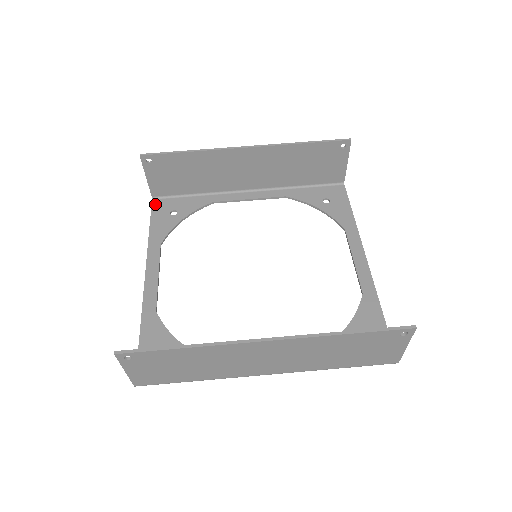
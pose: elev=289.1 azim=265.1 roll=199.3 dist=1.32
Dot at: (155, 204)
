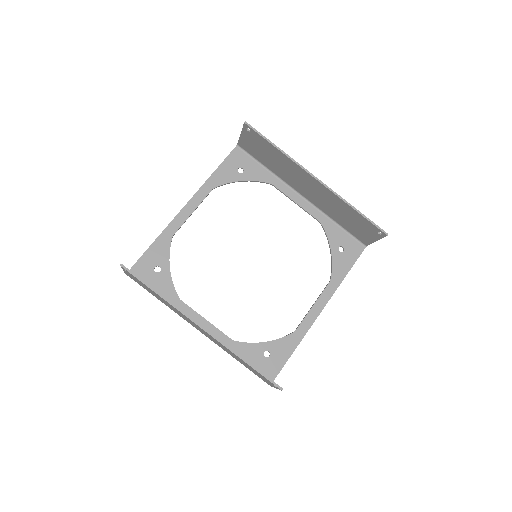
Dot at: (235, 152)
